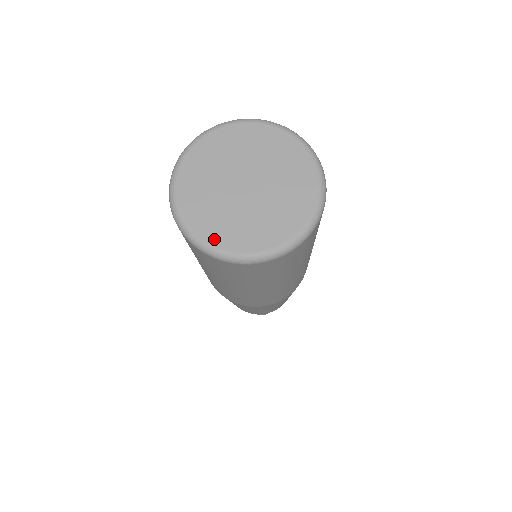
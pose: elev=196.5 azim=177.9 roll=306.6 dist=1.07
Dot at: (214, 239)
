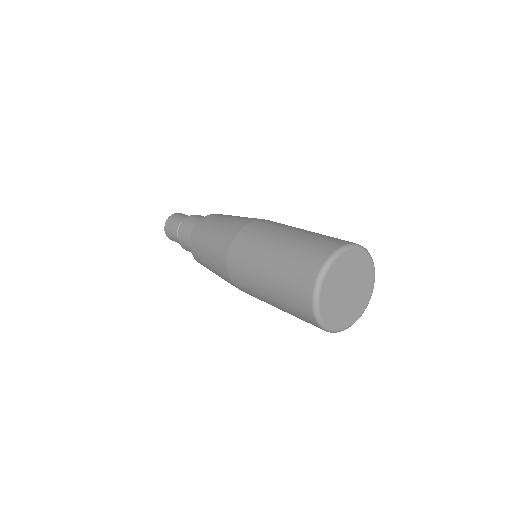
Dot at: (328, 321)
